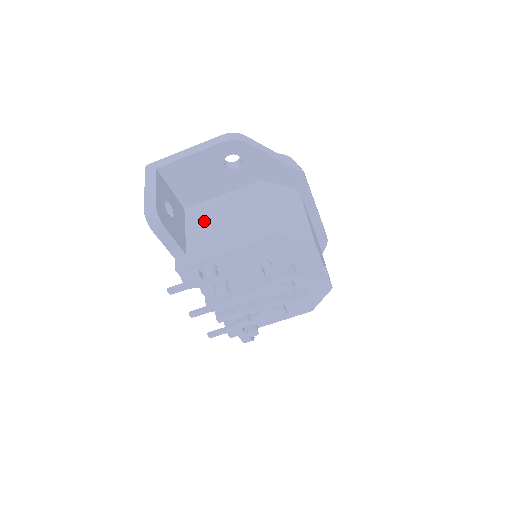
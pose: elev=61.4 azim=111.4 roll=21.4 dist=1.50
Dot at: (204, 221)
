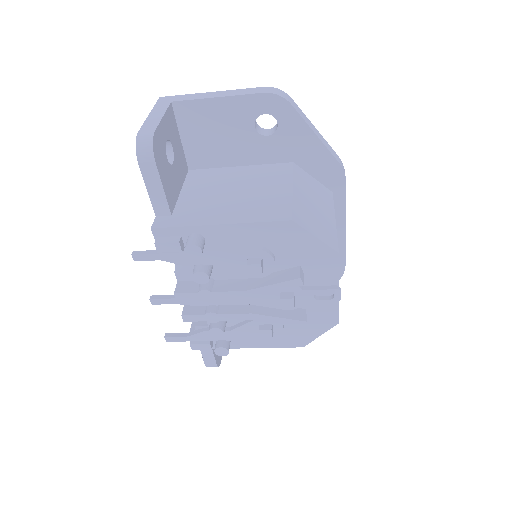
Dot at: (208, 186)
